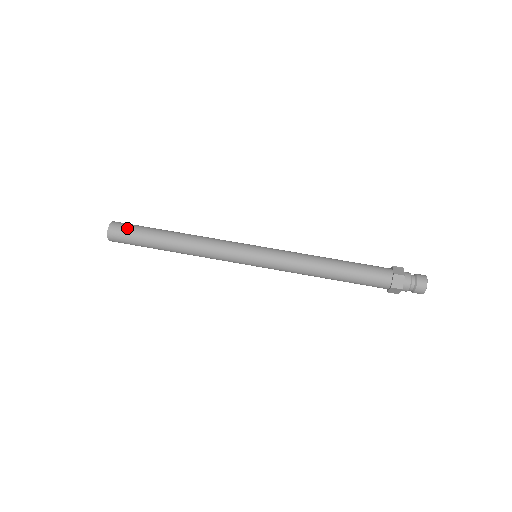
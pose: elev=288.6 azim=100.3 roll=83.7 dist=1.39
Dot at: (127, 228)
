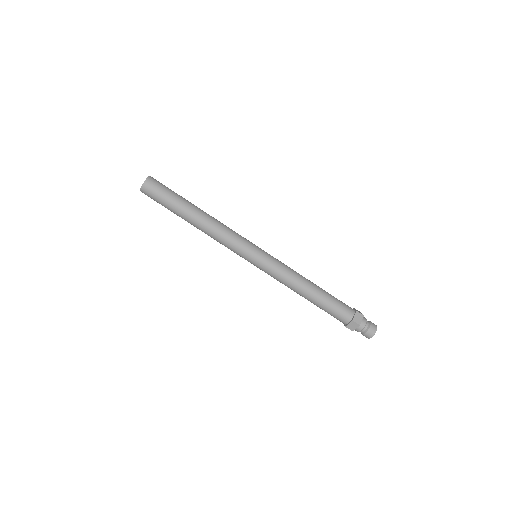
Dot at: (158, 192)
